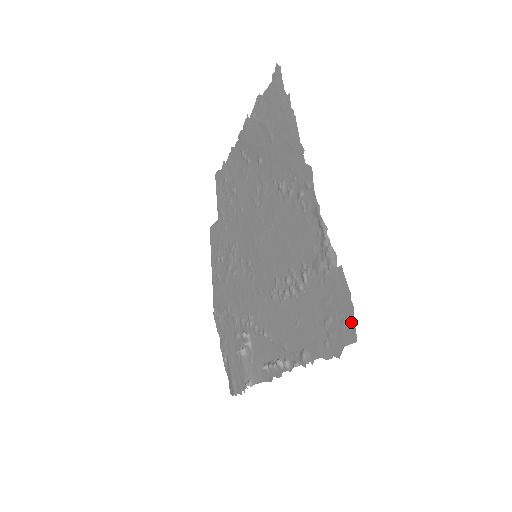
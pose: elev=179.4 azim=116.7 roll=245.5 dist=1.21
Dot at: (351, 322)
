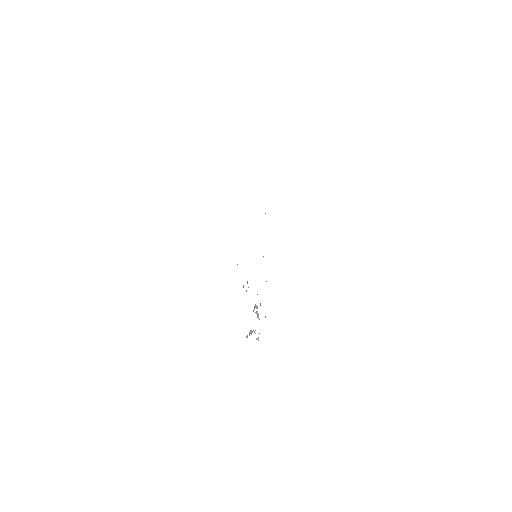
Dot at: occluded
